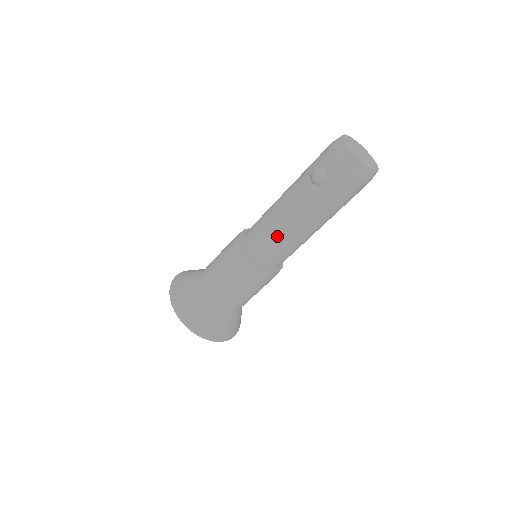
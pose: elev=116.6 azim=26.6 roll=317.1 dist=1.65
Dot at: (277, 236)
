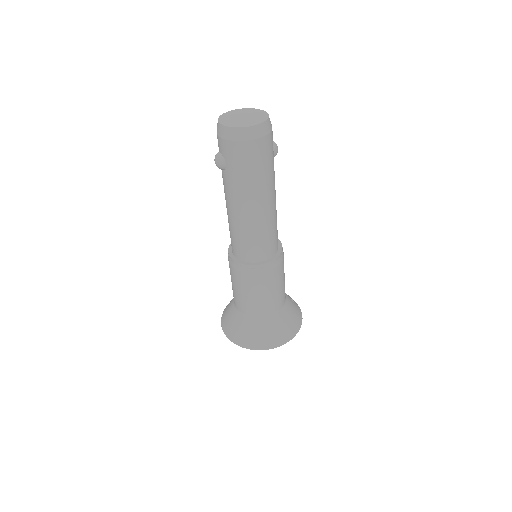
Dot at: (237, 231)
